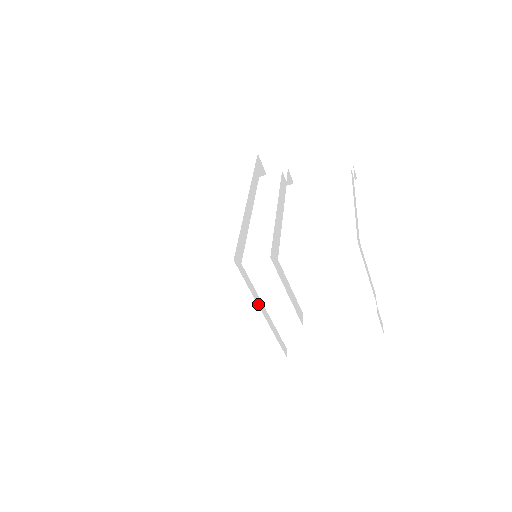
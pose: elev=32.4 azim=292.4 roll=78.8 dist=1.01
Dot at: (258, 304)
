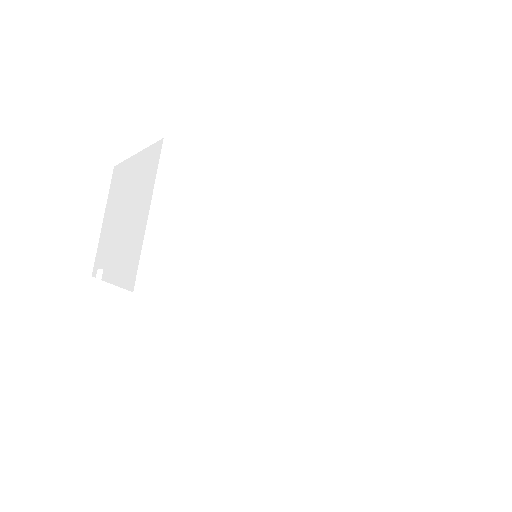
Dot at: (320, 245)
